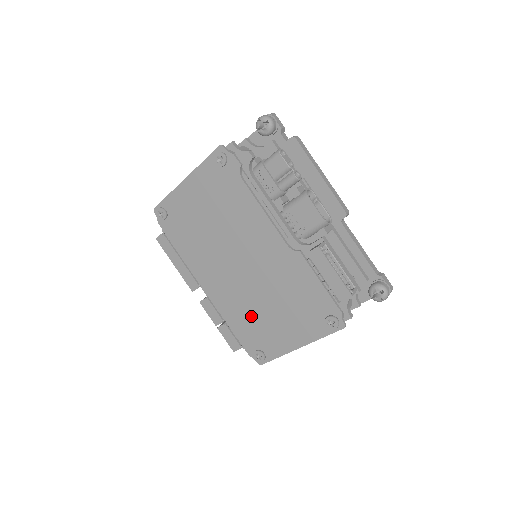
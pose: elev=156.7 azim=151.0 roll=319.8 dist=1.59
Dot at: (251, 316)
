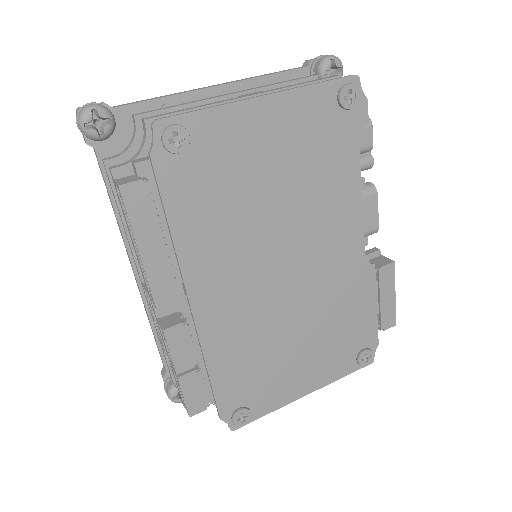
Dot at: (259, 353)
